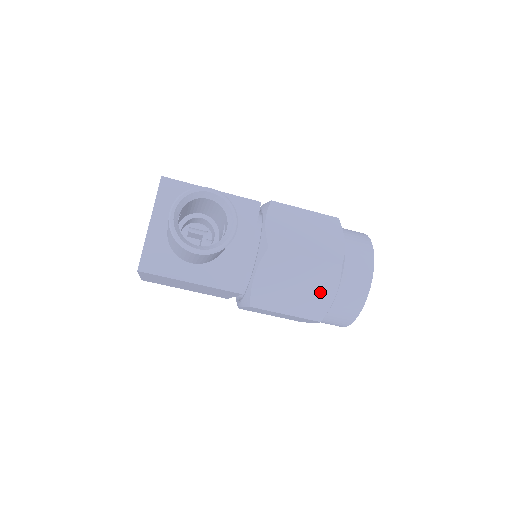
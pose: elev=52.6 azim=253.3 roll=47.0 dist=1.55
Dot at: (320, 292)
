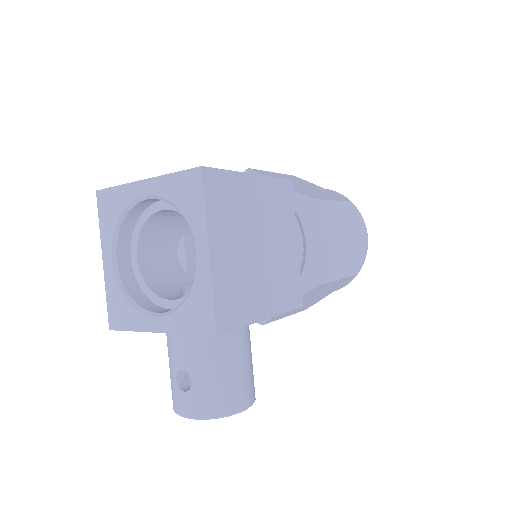
Dot at: occluded
